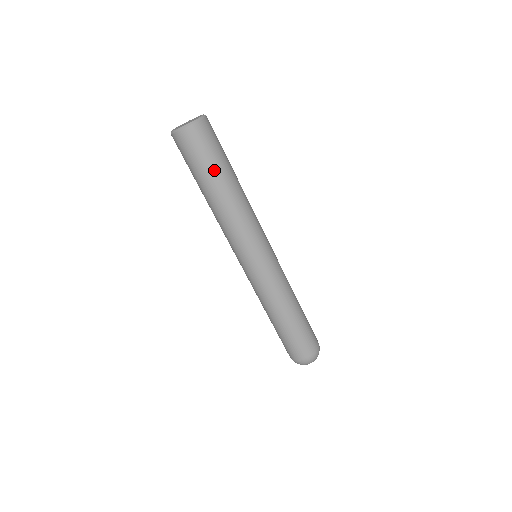
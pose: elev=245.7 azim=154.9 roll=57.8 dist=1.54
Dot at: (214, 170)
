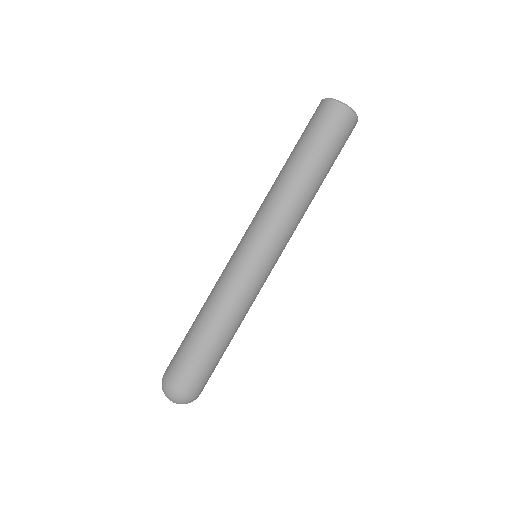
Dot at: (332, 163)
